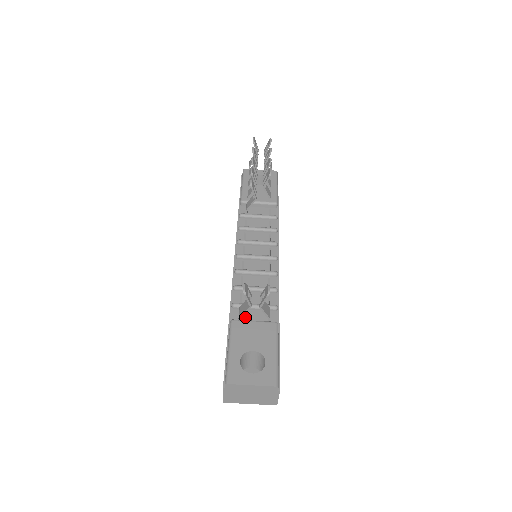
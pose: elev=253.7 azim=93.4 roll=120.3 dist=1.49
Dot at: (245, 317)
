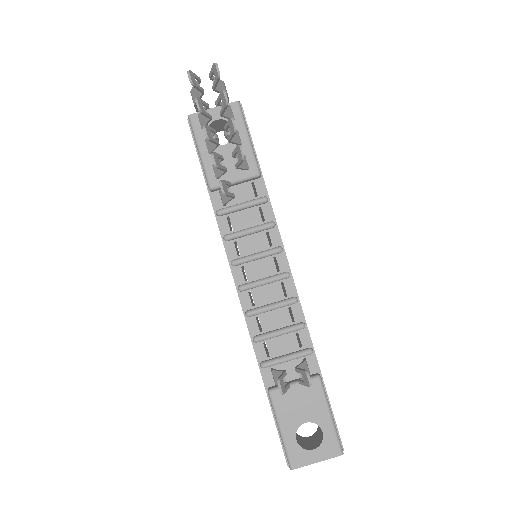
Dot at: occluded
